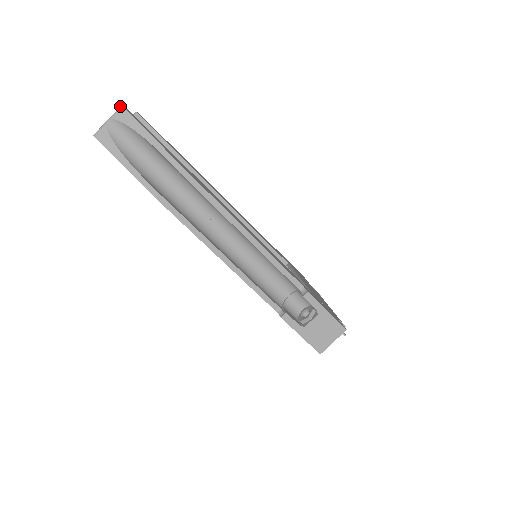
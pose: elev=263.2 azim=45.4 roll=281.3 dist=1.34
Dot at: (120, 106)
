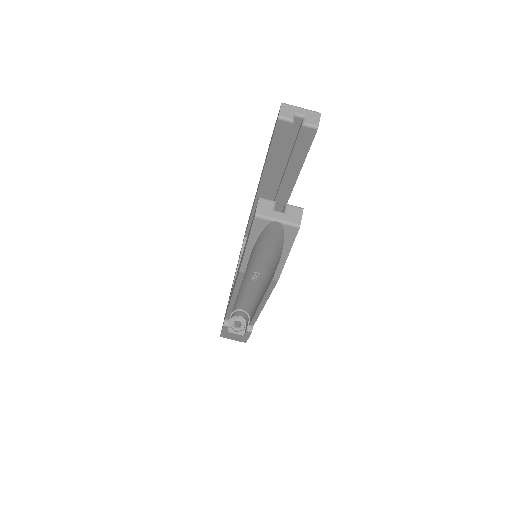
Dot at: (298, 225)
